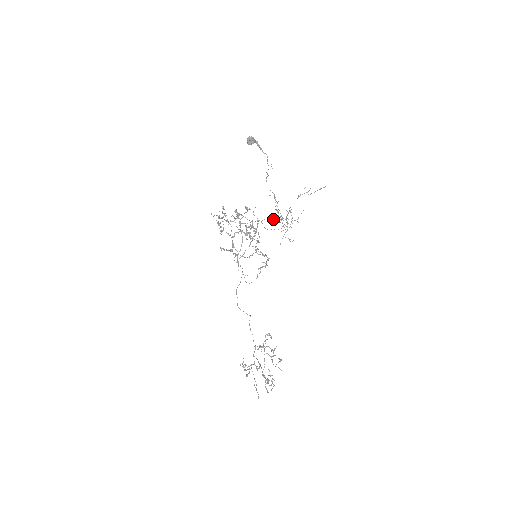
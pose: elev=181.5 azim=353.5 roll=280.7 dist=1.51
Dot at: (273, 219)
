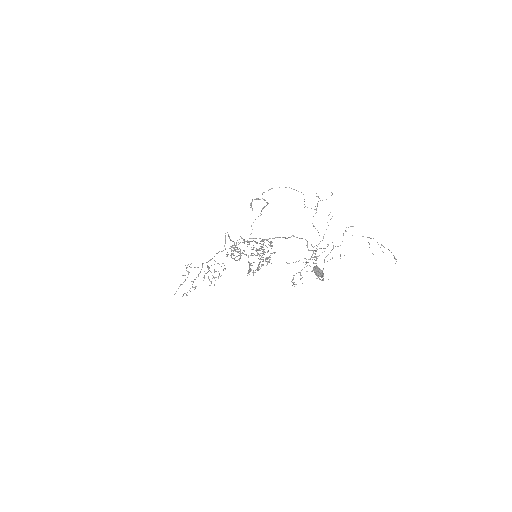
Dot at: (307, 247)
